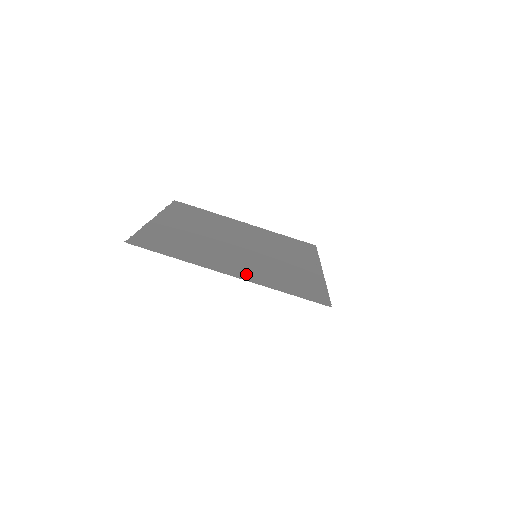
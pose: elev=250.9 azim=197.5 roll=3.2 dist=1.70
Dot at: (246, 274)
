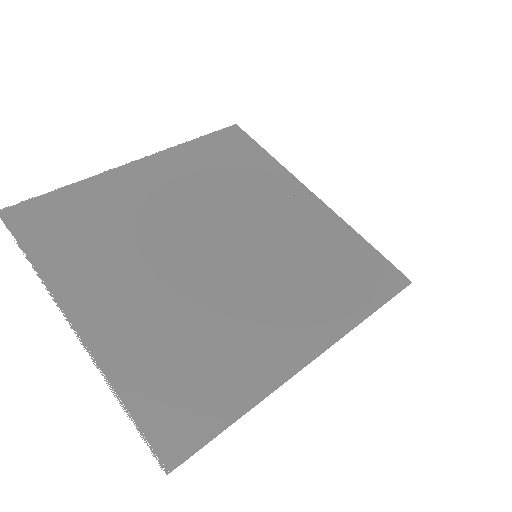
Dot at: (313, 329)
